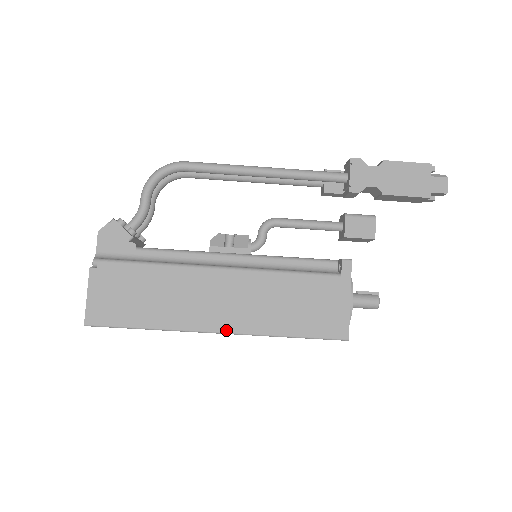
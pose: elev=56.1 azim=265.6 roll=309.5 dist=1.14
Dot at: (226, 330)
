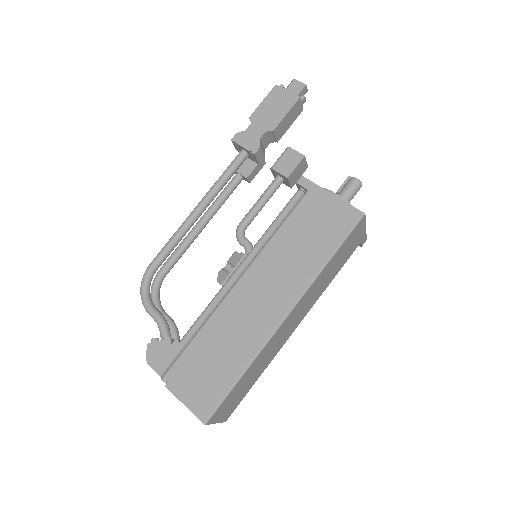
Dot at: (289, 308)
